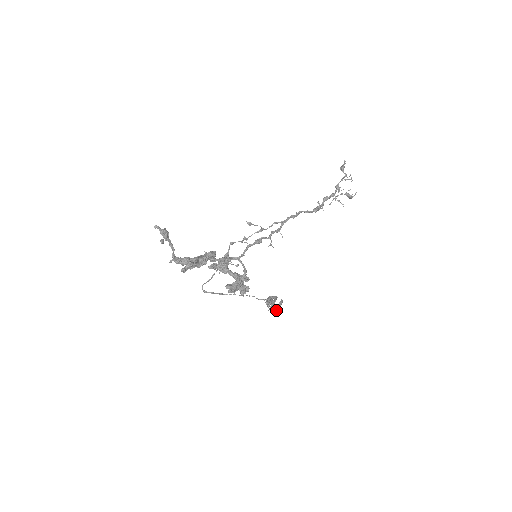
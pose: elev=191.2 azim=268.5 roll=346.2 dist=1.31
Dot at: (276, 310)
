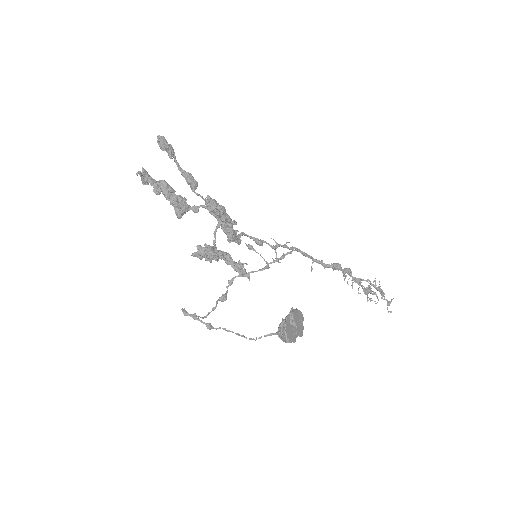
Dot at: (291, 313)
